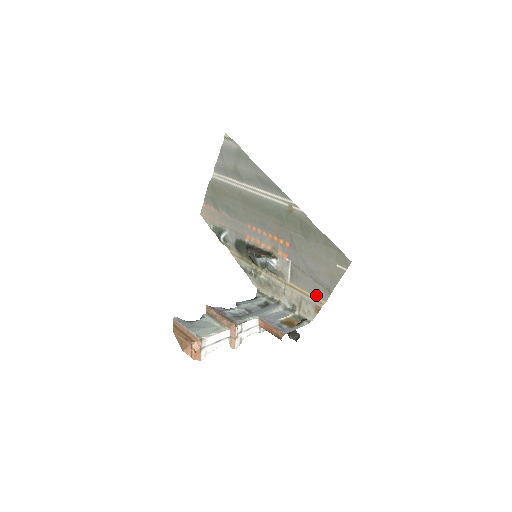
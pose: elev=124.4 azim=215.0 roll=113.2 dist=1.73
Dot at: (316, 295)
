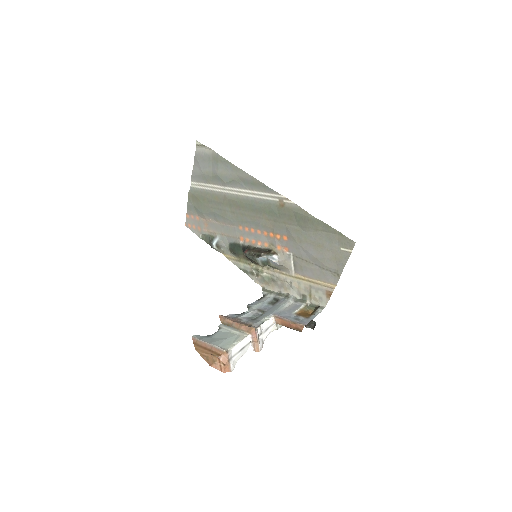
Dot at: (325, 281)
